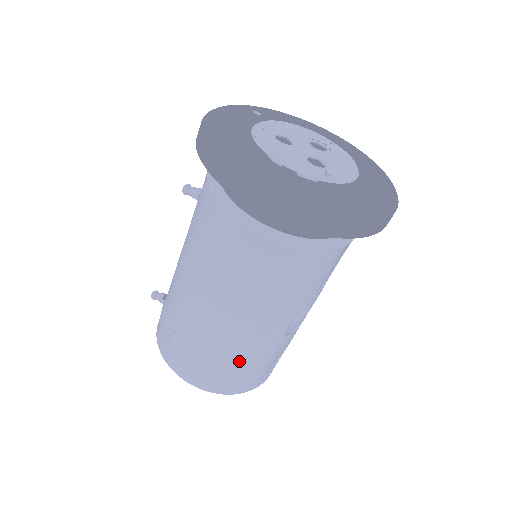
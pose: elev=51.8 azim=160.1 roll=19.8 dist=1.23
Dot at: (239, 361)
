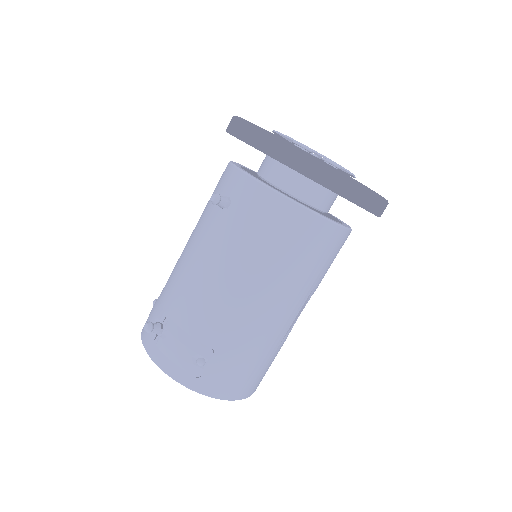
Dot at: (274, 354)
